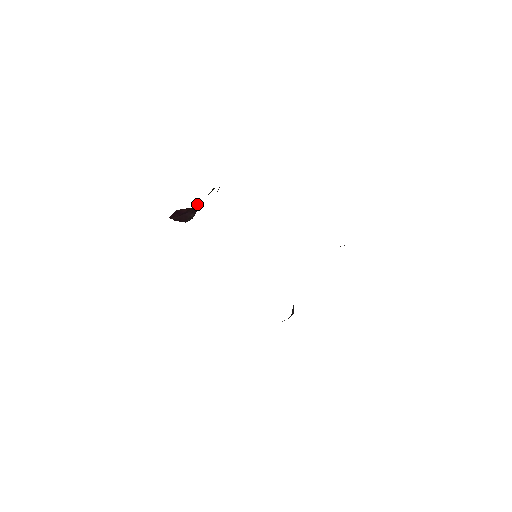
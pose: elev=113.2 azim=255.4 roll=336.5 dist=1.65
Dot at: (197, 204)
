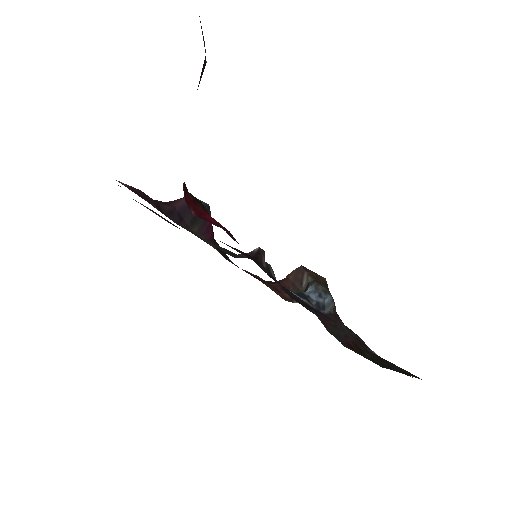
Dot at: occluded
